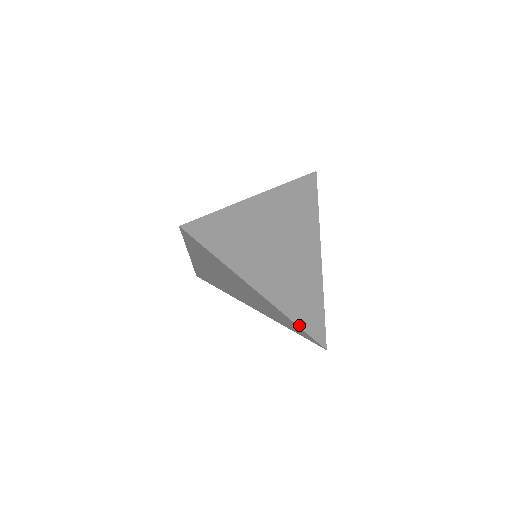
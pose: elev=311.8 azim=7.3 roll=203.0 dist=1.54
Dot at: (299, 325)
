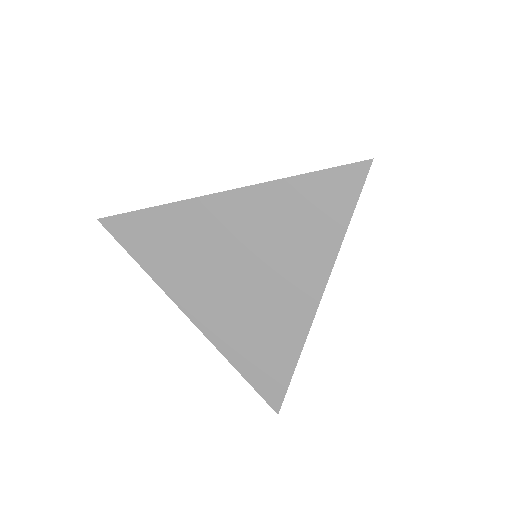
Dot at: (240, 371)
